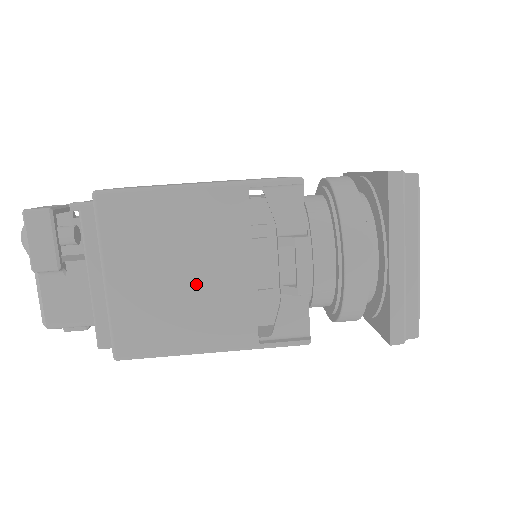
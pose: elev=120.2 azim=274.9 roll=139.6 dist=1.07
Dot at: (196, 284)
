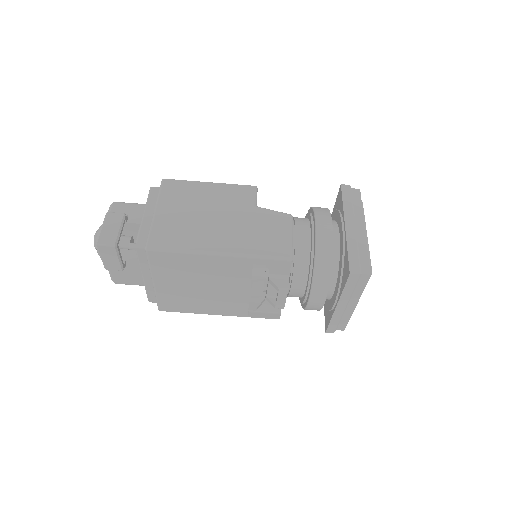
Dot at: (212, 292)
